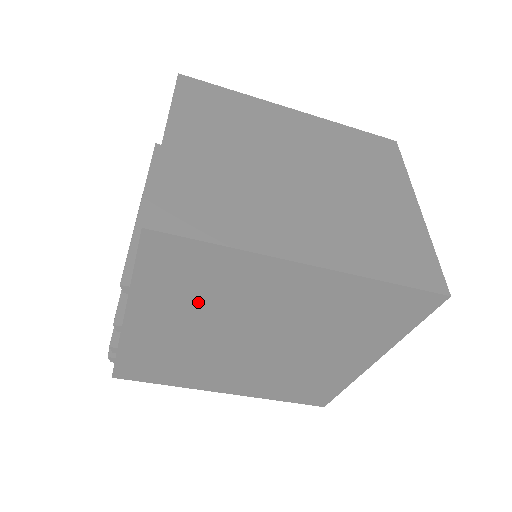
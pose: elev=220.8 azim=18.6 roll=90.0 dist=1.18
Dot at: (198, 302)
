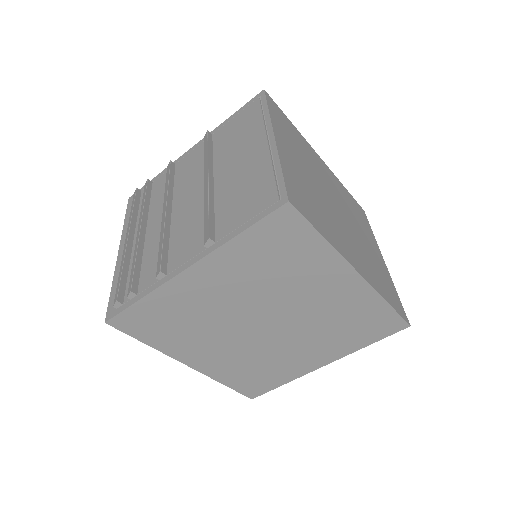
Dot at: (261, 275)
